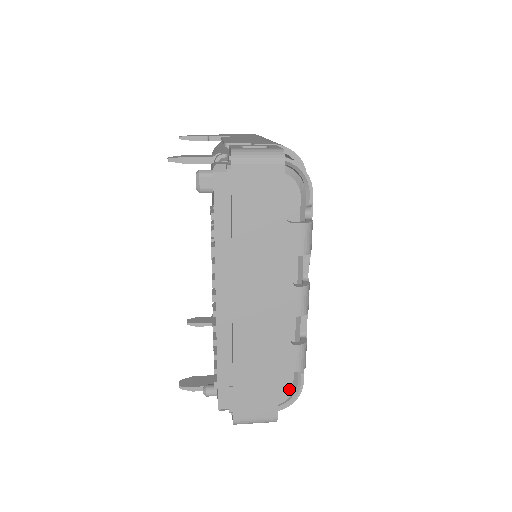
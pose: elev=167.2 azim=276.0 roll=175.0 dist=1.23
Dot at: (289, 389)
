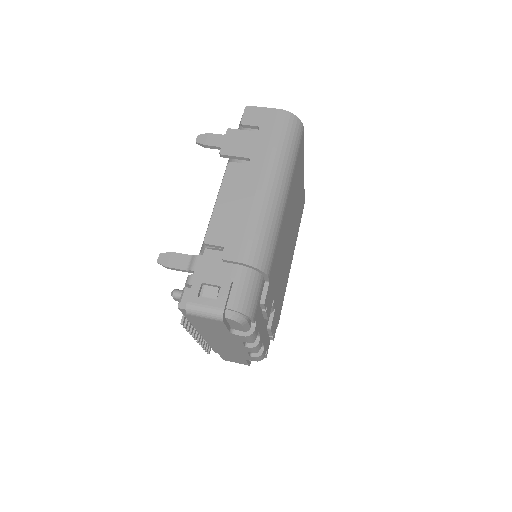
Dot at: occluded
